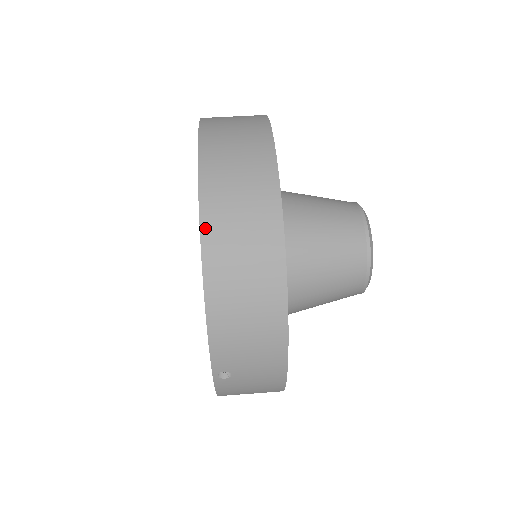
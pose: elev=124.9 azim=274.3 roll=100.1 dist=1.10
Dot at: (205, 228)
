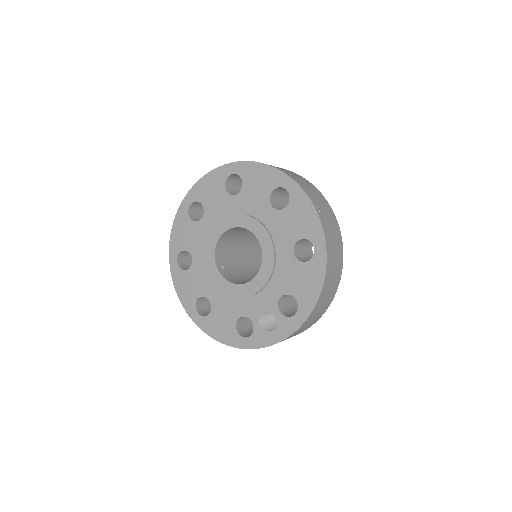
Dot at: (252, 161)
